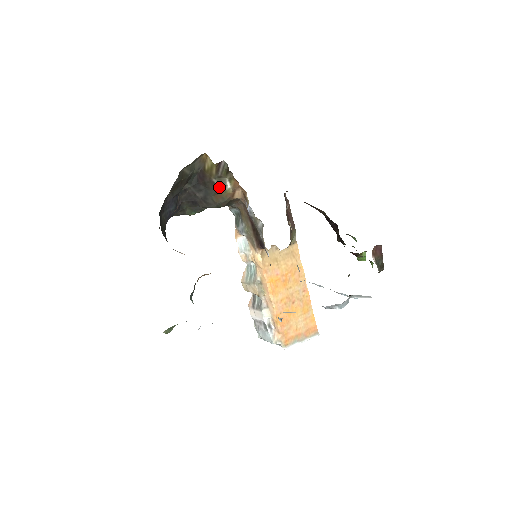
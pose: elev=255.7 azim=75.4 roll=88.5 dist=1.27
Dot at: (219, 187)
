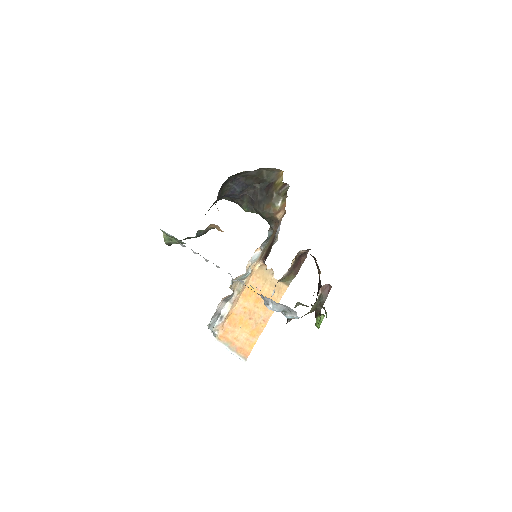
Dot at: (274, 200)
